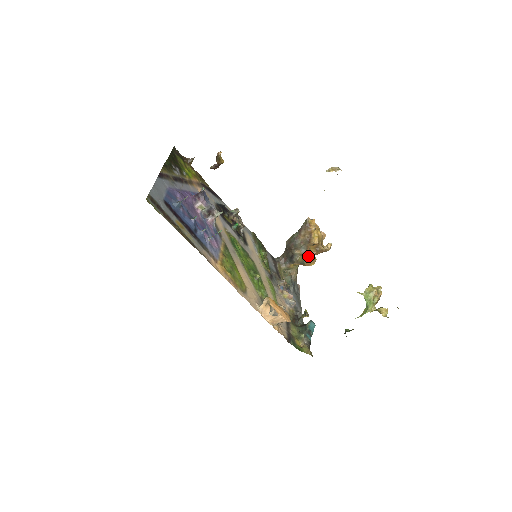
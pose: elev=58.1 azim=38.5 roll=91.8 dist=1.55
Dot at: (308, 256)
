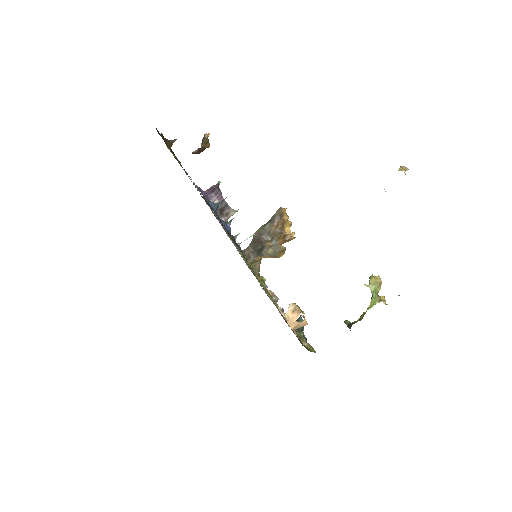
Dot at: (279, 248)
